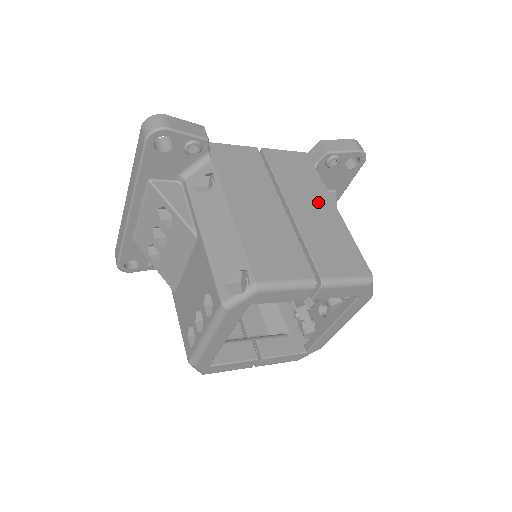
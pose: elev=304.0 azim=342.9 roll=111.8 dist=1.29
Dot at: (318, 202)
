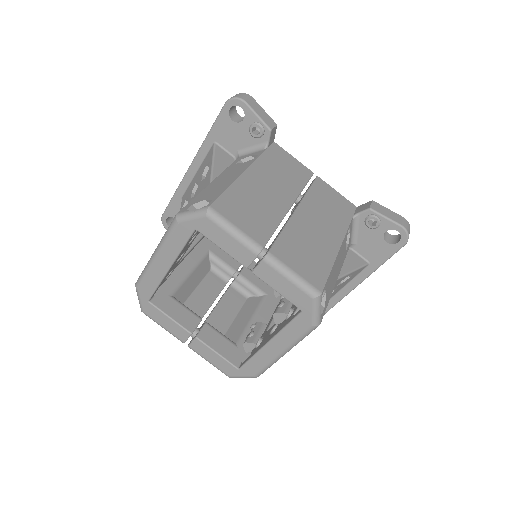
Dot at: (328, 228)
